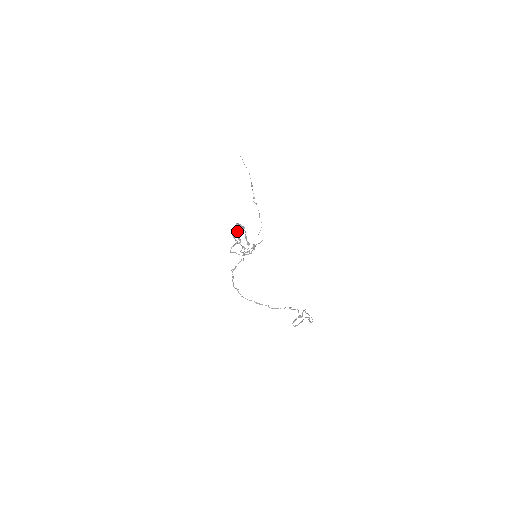
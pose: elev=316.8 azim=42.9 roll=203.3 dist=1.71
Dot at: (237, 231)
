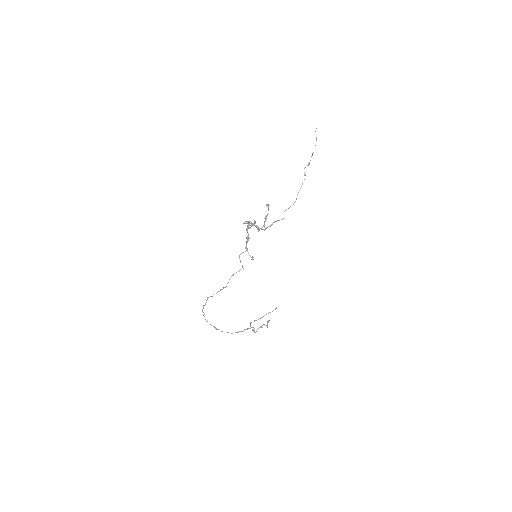
Dot at: occluded
